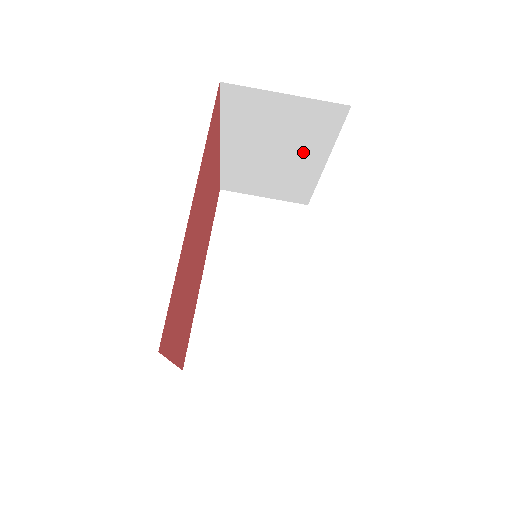
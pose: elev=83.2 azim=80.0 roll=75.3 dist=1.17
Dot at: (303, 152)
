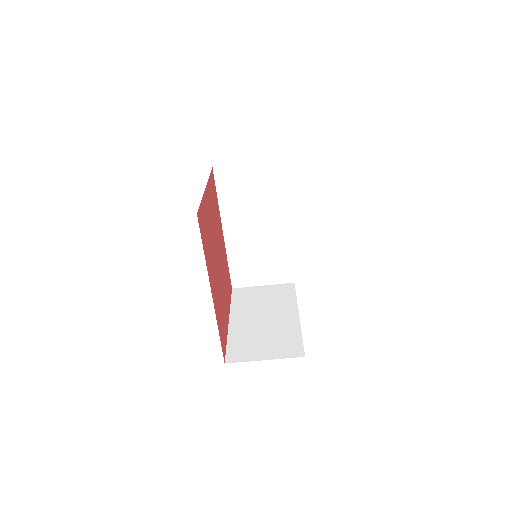
Dot at: occluded
